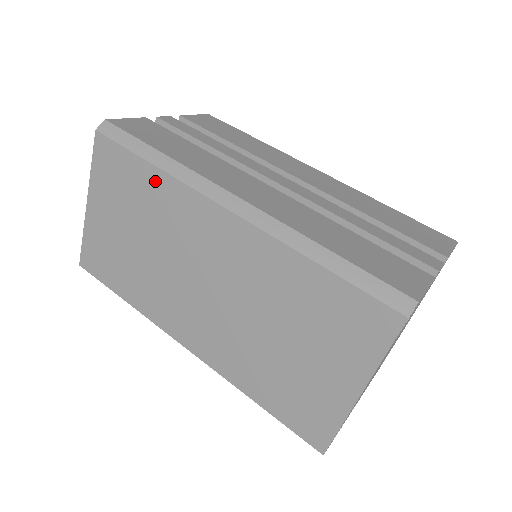
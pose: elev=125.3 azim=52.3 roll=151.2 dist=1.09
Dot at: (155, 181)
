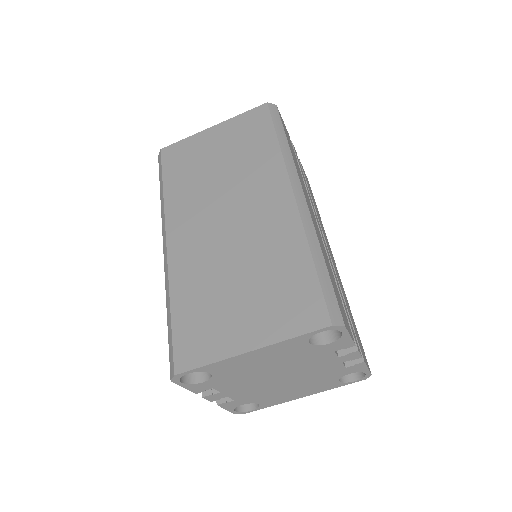
Dot at: (269, 149)
